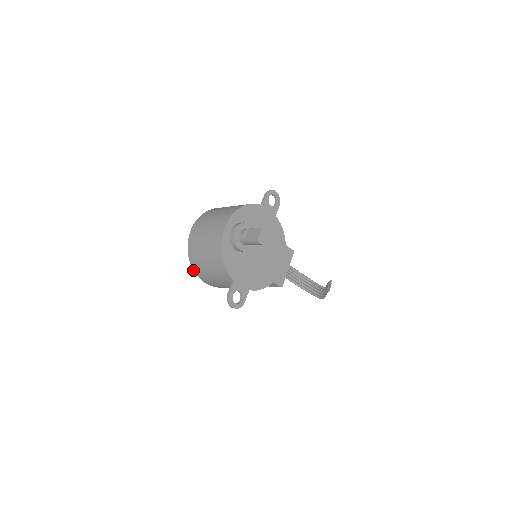
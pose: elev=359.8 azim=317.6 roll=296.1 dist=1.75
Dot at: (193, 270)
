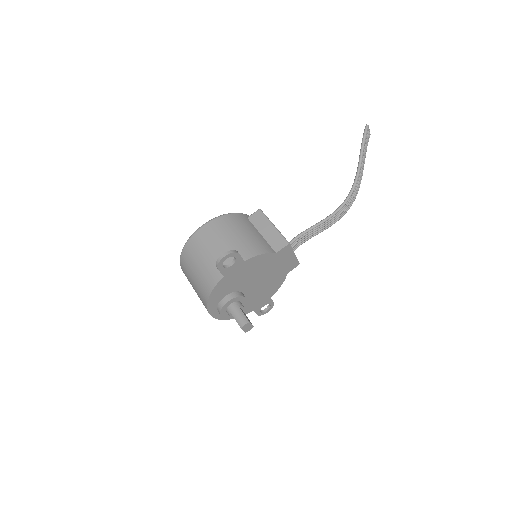
Dot at: occluded
